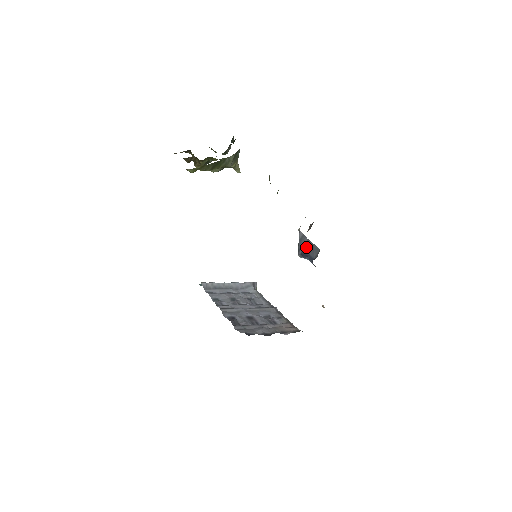
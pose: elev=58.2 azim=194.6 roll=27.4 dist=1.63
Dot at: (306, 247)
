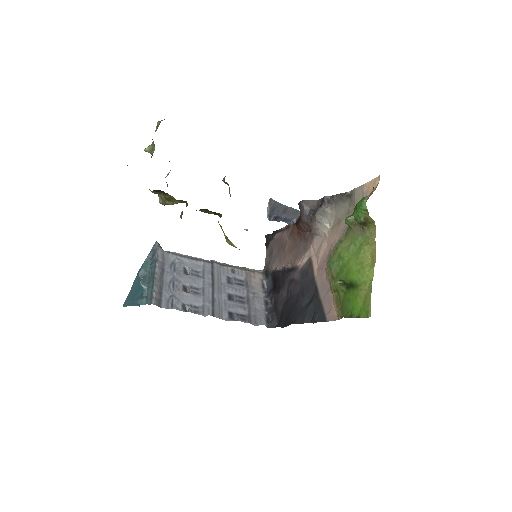
Dot at: (279, 211)
